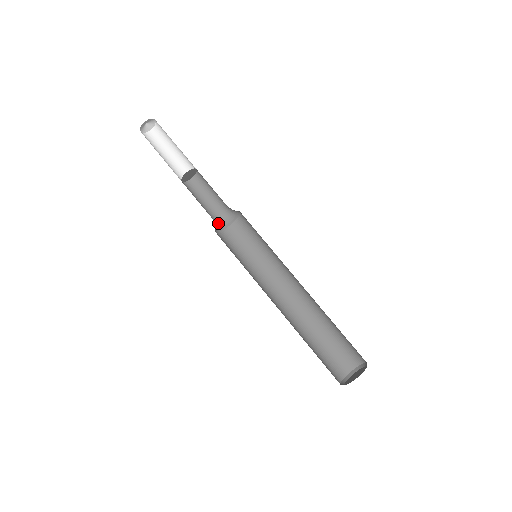
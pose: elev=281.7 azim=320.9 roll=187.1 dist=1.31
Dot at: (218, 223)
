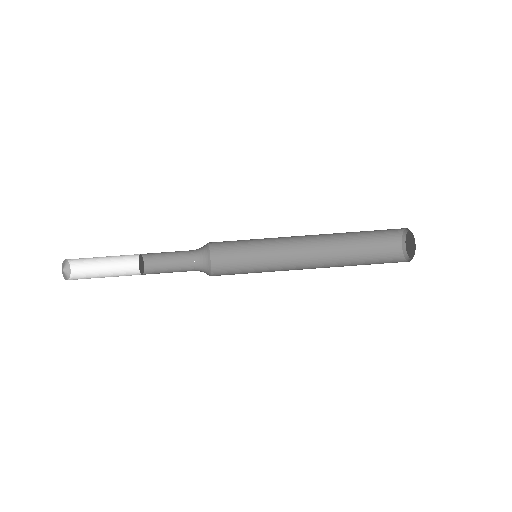
Dot at: (202, 268)
